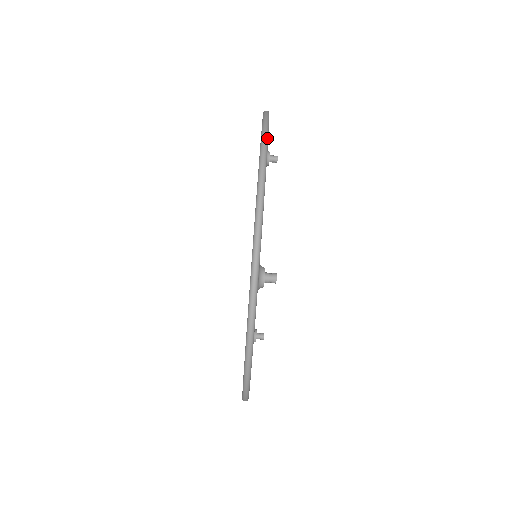
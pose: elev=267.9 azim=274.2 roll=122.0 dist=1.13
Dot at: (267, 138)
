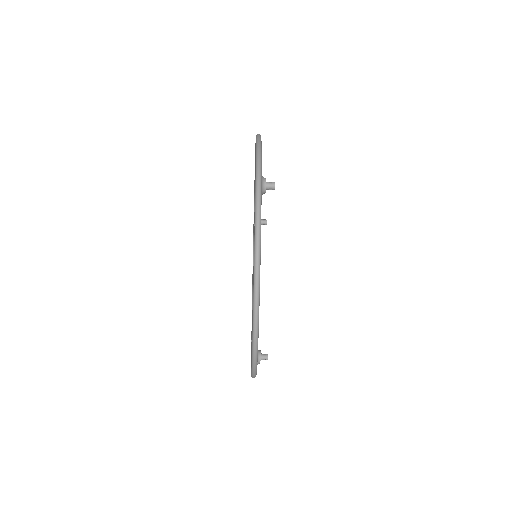
Dot at: (257, 343)
